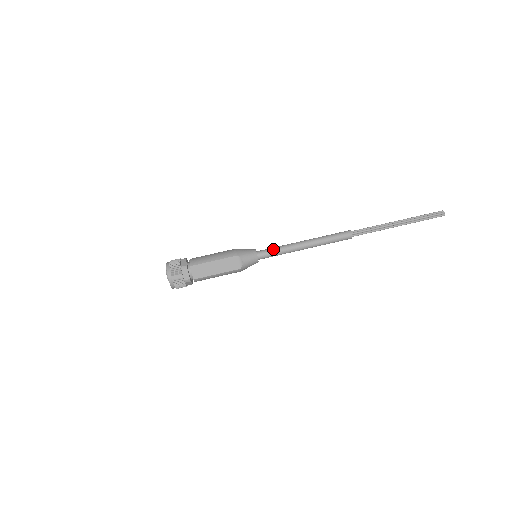
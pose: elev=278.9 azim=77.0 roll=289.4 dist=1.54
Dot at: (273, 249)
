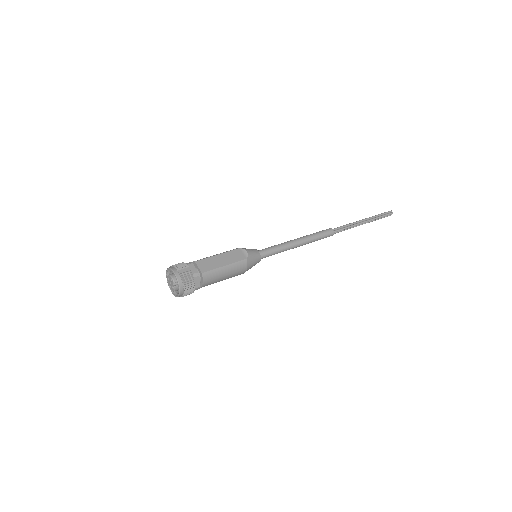
Dot at: (270, 247)
